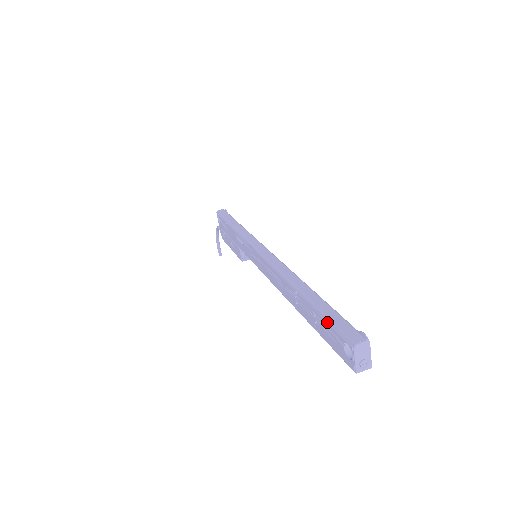
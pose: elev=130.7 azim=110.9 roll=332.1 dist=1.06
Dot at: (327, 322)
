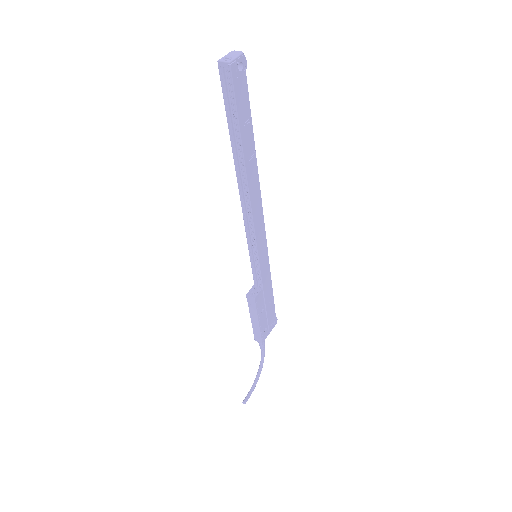
Dot at: occluded
